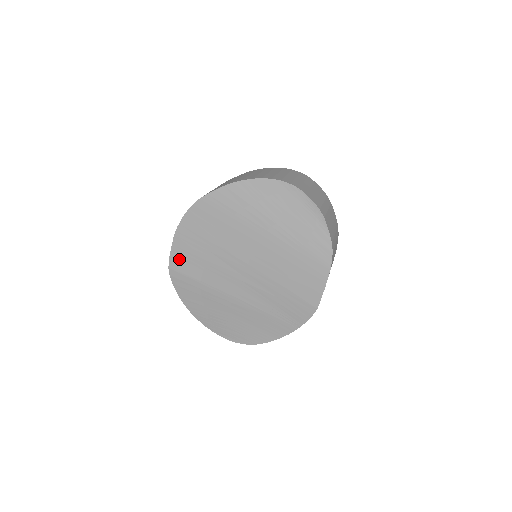
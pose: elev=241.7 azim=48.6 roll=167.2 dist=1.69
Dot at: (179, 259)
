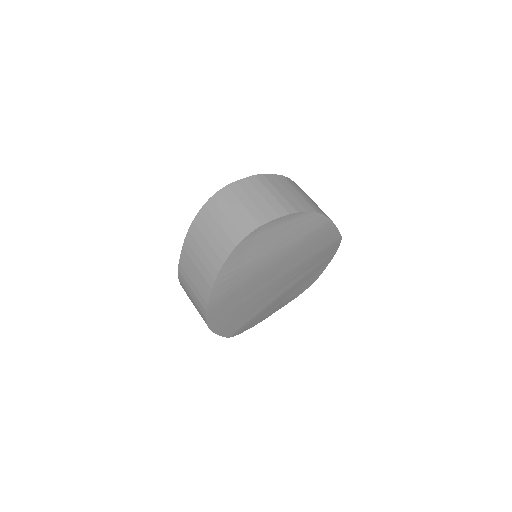
Dot at: (230, 330)
